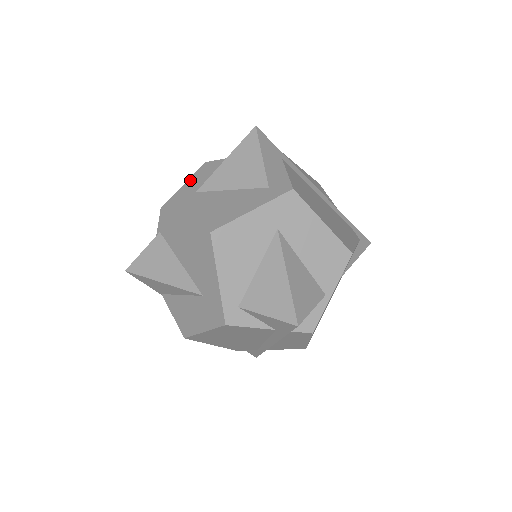
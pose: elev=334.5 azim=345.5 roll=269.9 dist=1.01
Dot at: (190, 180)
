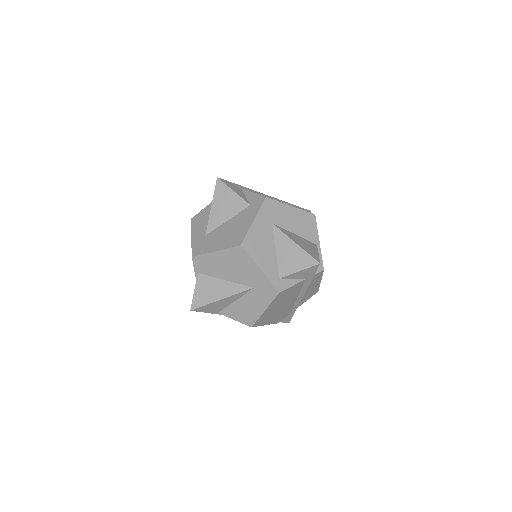
Dot at: (193, 233)
